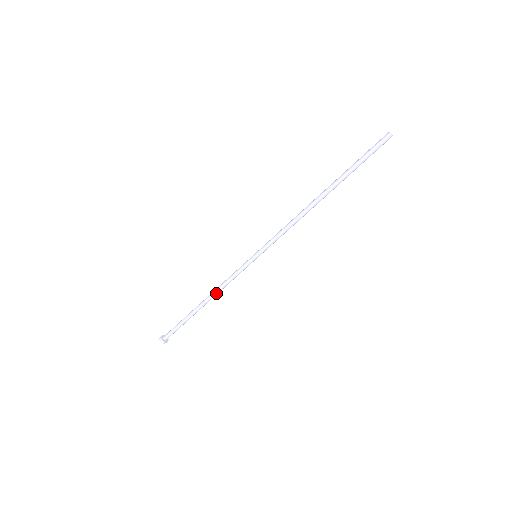
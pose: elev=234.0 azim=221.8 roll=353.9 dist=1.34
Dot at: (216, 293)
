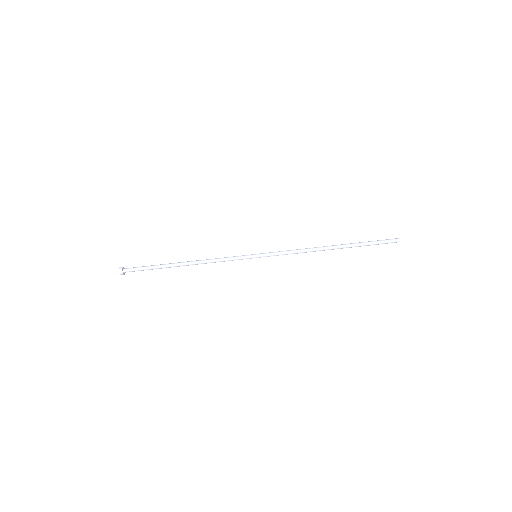
Dot at: (203, 262)
